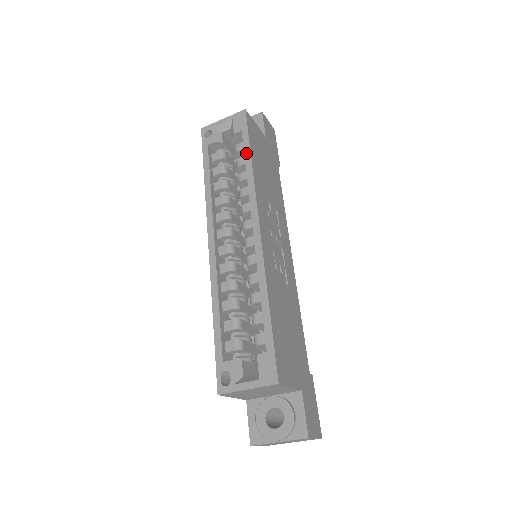
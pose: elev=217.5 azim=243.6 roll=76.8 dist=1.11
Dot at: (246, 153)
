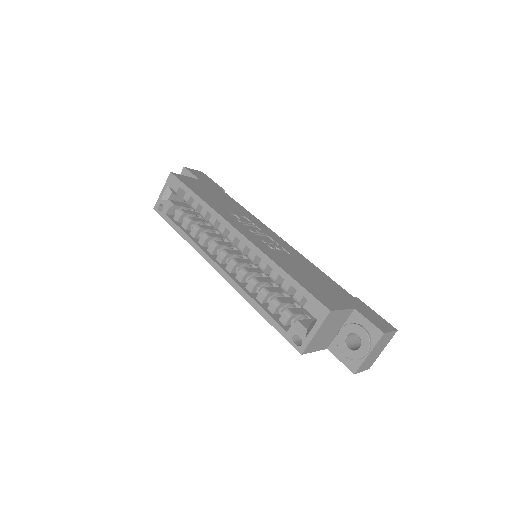
Dot at: (193, 197)
